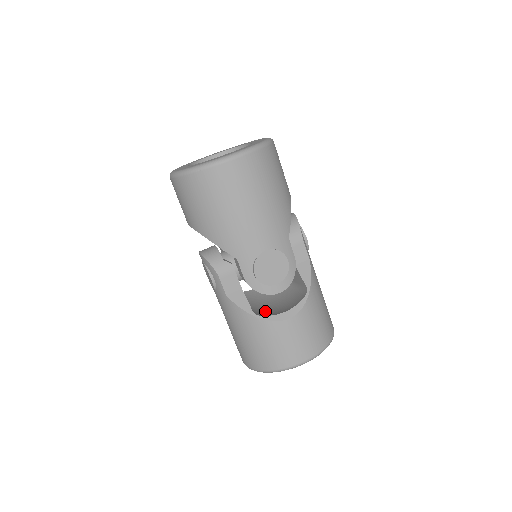
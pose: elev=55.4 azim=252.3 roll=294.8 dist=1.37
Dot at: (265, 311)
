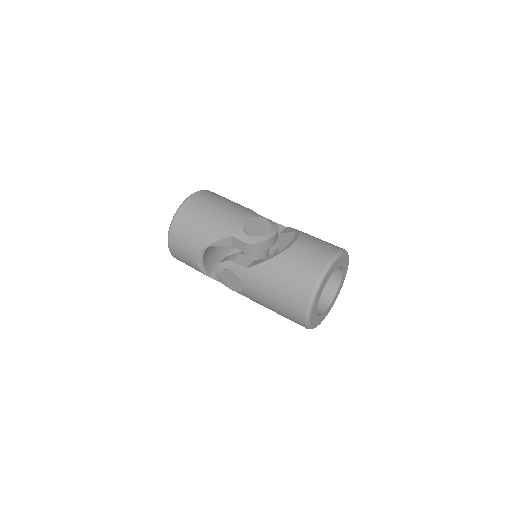
Dot at: occluded
